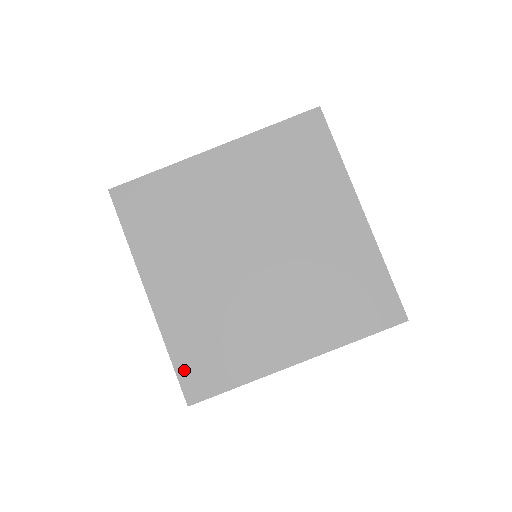
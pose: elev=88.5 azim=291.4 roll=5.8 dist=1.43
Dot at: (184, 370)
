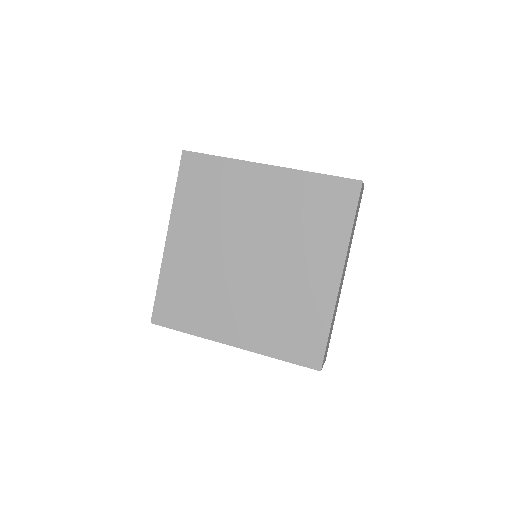
Dot at: (161, 300)
